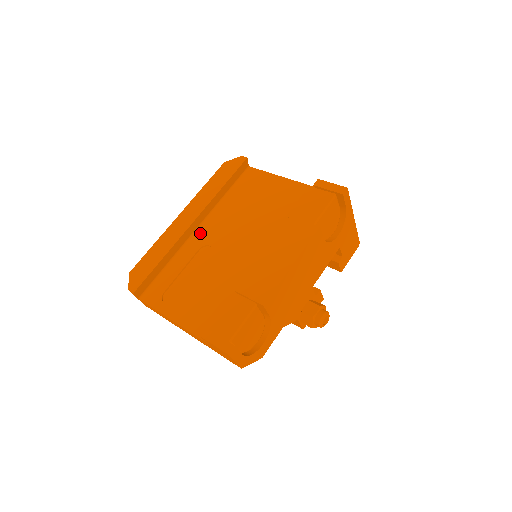
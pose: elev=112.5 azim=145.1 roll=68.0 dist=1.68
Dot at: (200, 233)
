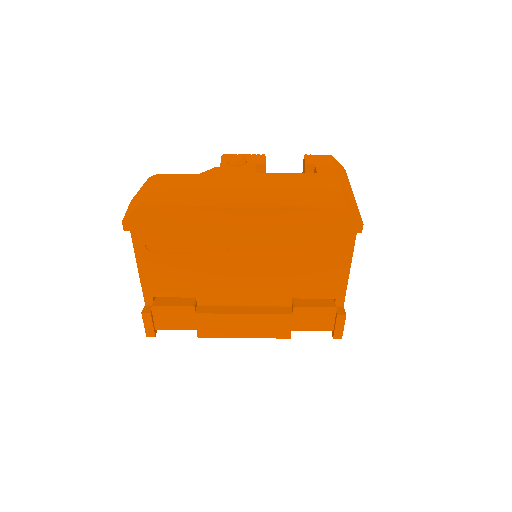
Dot at: occluded
